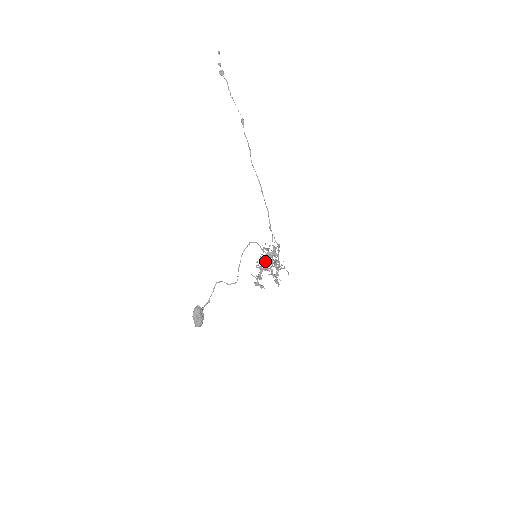
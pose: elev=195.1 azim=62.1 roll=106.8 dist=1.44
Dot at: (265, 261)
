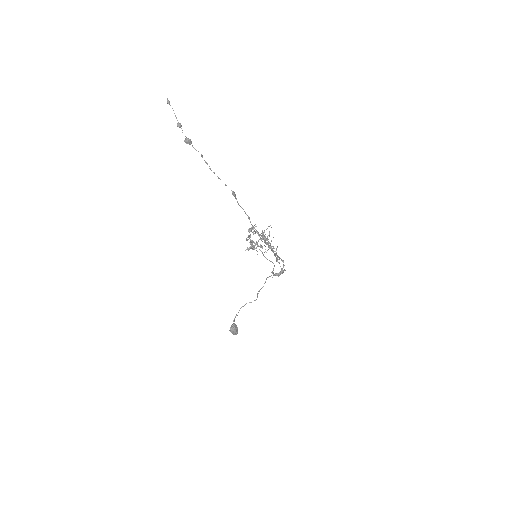
Dot at: (272, 272)
